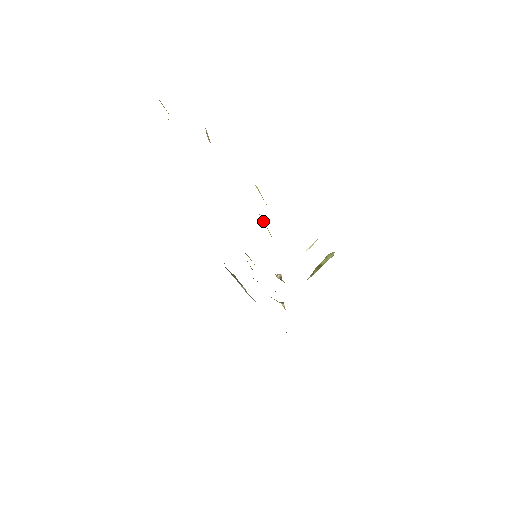
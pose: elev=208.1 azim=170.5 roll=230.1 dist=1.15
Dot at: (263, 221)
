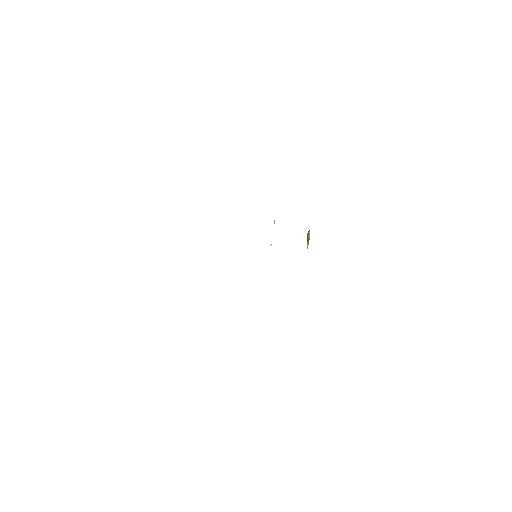
Dot at: occluded
